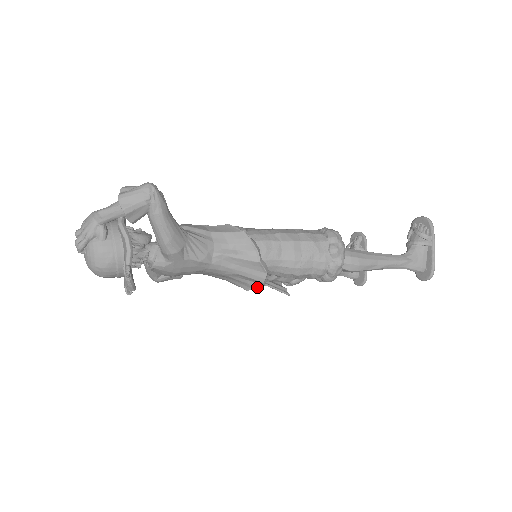
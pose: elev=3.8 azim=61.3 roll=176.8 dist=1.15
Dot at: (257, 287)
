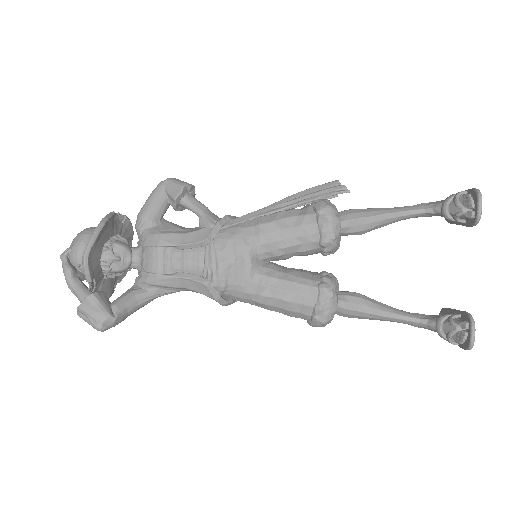
Dot at: occluded
